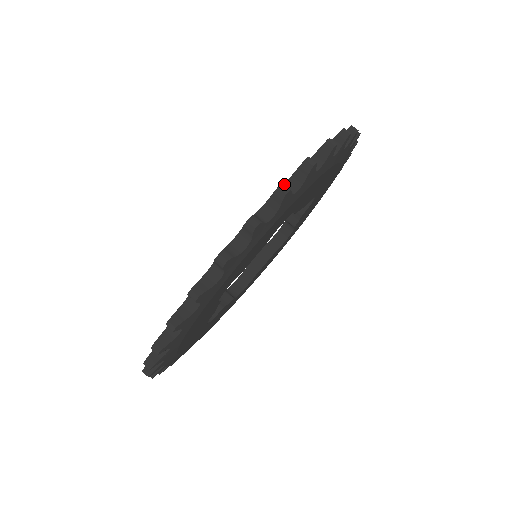
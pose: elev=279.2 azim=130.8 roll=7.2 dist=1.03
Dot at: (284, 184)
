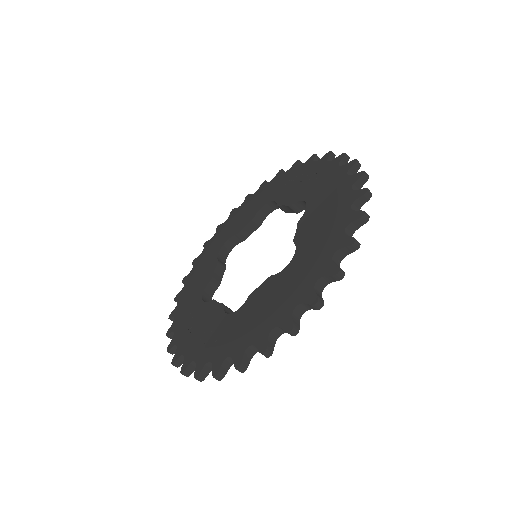
Dot at: (207, 363)
